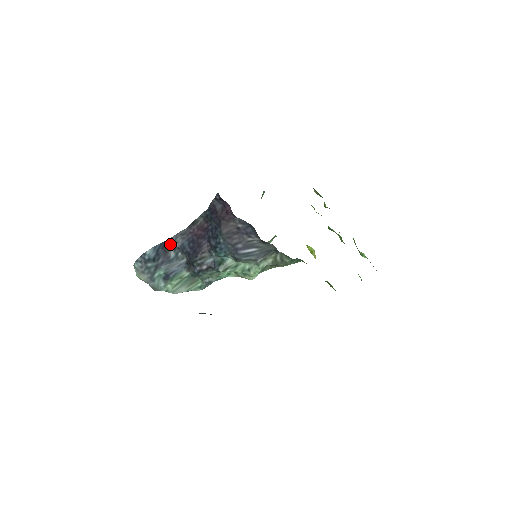
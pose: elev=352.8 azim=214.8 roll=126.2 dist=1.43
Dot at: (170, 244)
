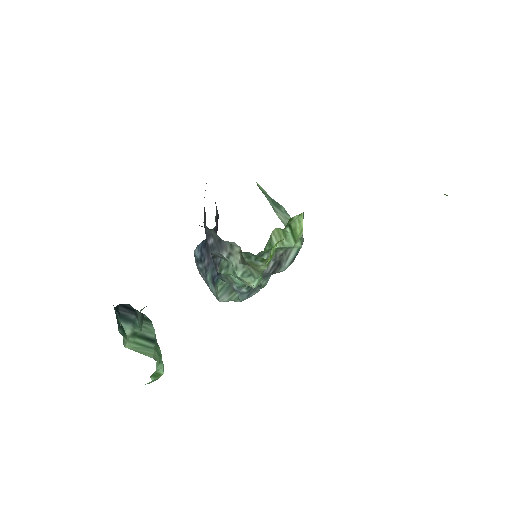
Dot at: occluded
